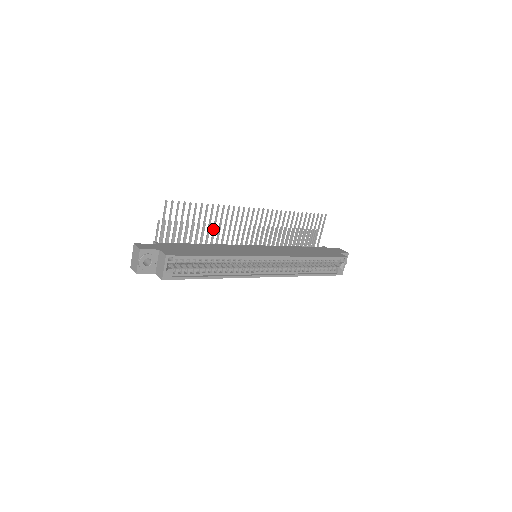
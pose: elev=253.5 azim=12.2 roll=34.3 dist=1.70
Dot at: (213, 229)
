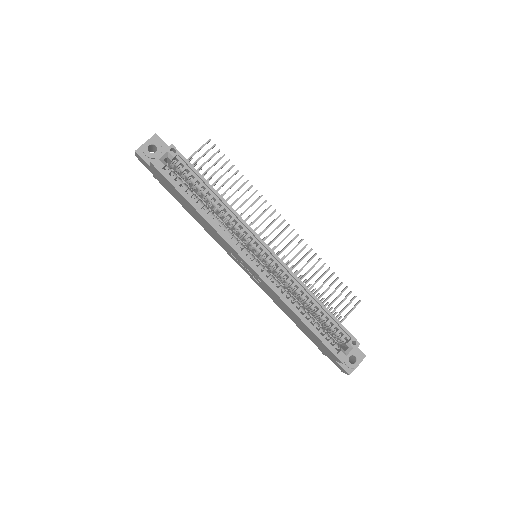
Dot at: (233, 202)
